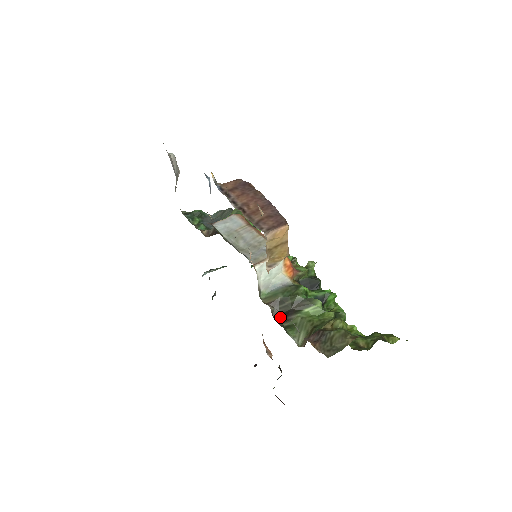
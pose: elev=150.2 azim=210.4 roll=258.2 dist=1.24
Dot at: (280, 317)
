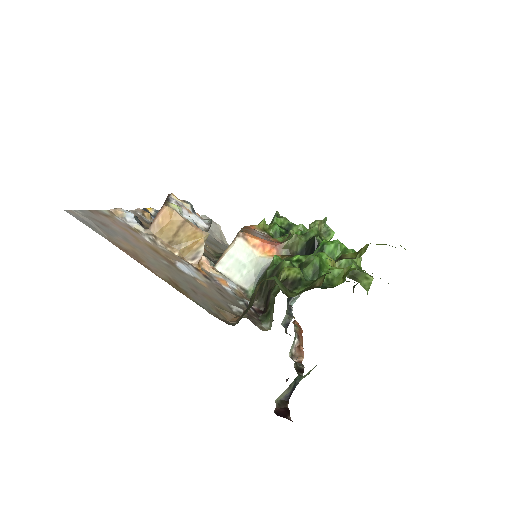
Dot at: (265, 307)
